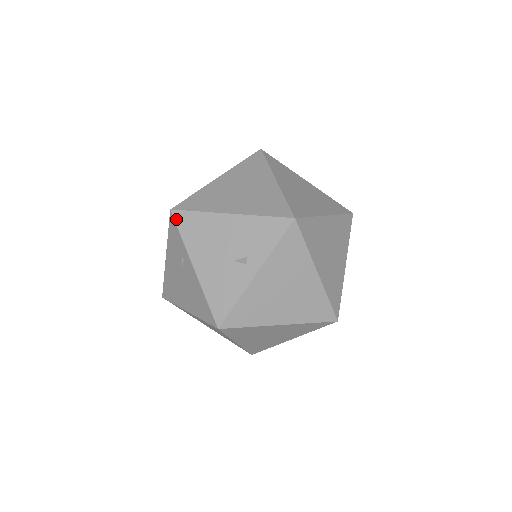
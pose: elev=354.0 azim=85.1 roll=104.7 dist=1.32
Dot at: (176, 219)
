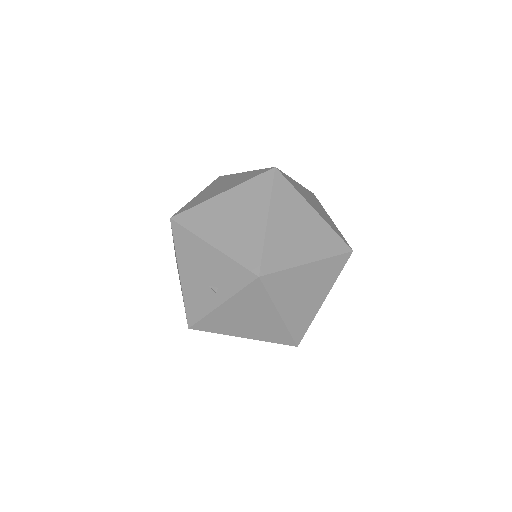
Dot at: (173, 229)
